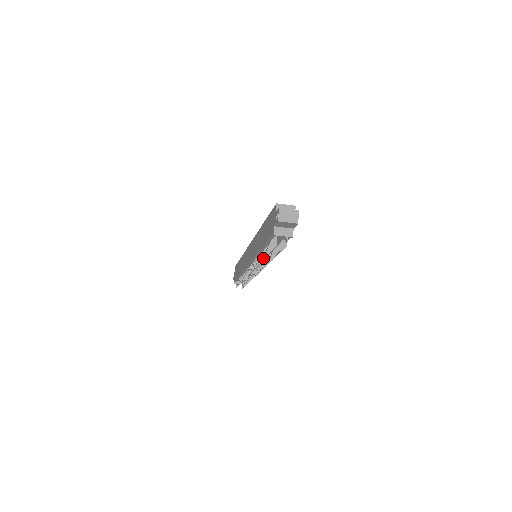
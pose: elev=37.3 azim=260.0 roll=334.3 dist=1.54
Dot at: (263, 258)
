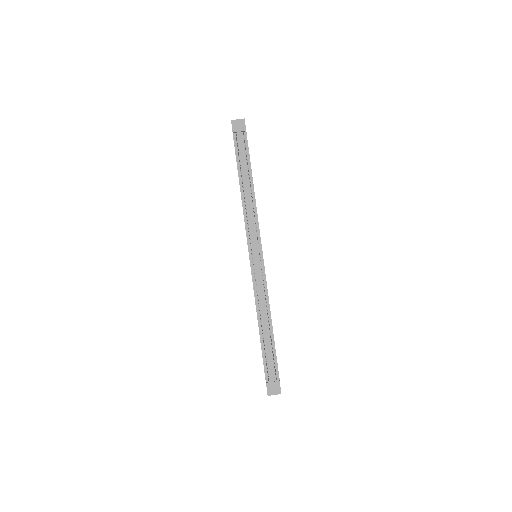
Dot at: occluded
